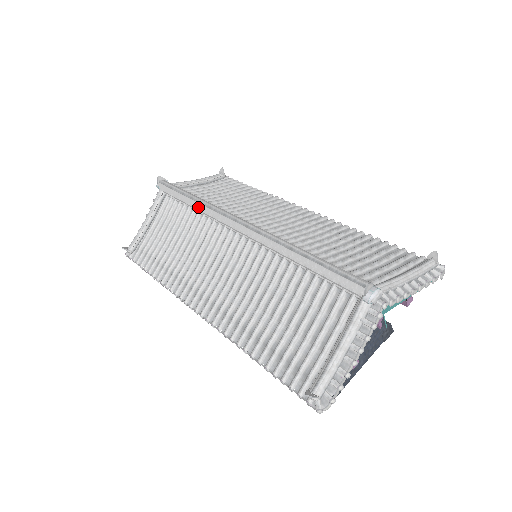
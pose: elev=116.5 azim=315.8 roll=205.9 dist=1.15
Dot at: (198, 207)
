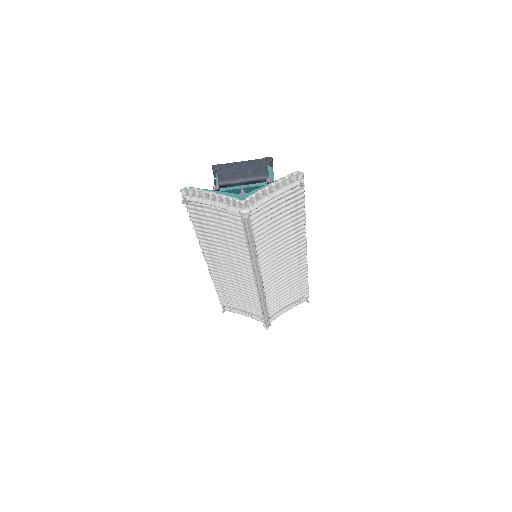
Dot at: (249, 253)
